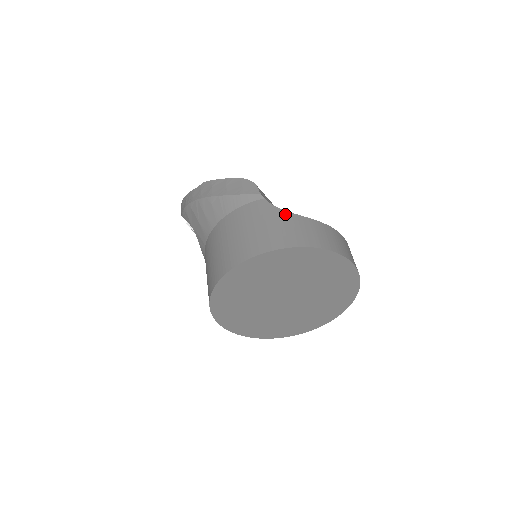
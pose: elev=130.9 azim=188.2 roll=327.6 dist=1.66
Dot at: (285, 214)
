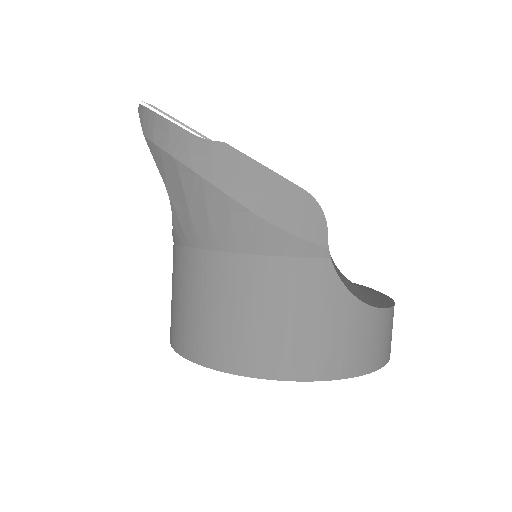
Dot at: (353, 305)
